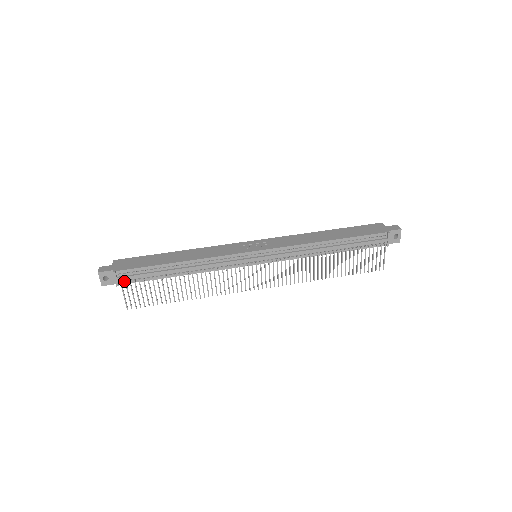
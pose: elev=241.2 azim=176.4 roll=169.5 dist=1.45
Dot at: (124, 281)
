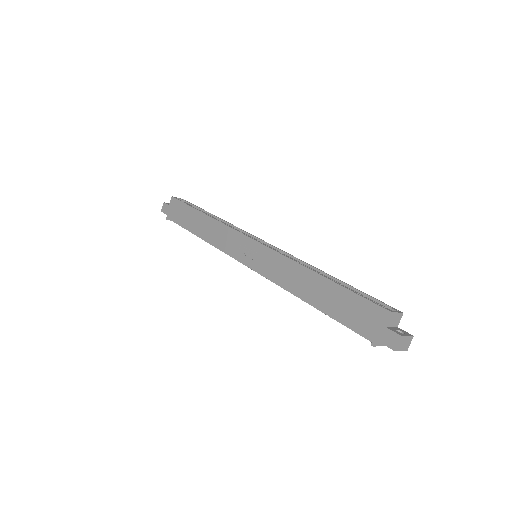
Dot at: occluded
